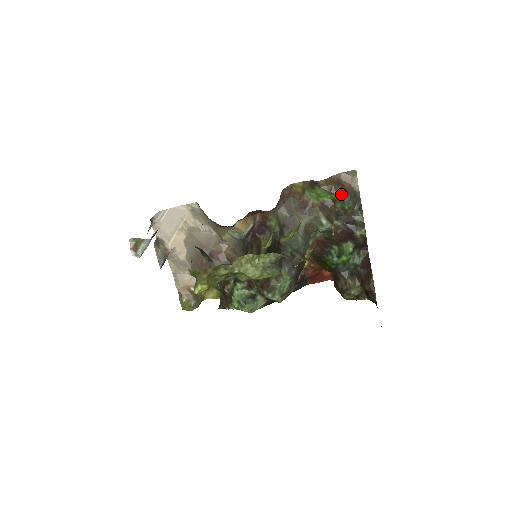
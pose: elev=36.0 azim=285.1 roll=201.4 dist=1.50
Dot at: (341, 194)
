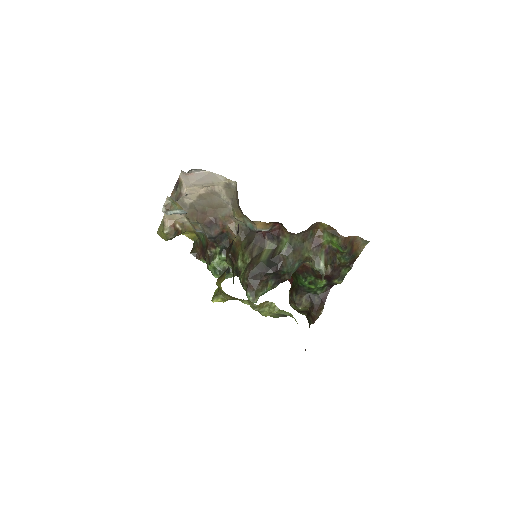
Dot at: (347, 252)
